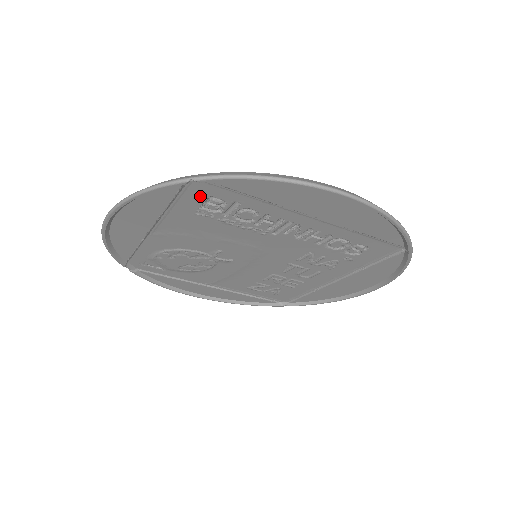
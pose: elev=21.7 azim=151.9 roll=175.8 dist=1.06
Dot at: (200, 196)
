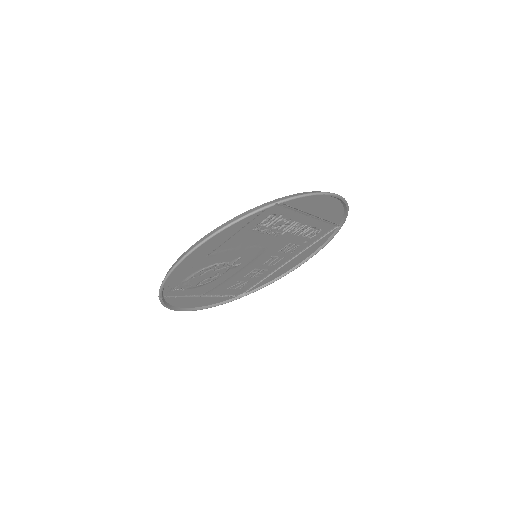
Dot at: (266, 215)
